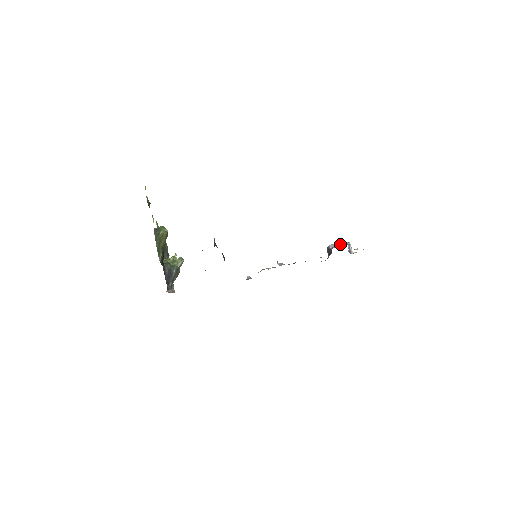
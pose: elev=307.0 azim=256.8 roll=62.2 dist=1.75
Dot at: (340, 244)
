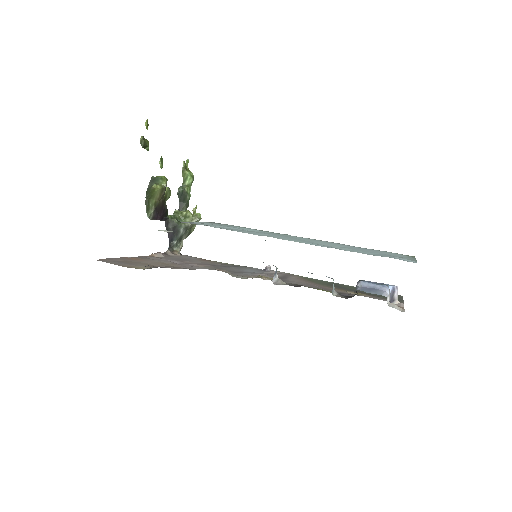
Dot at: (374, 286)
